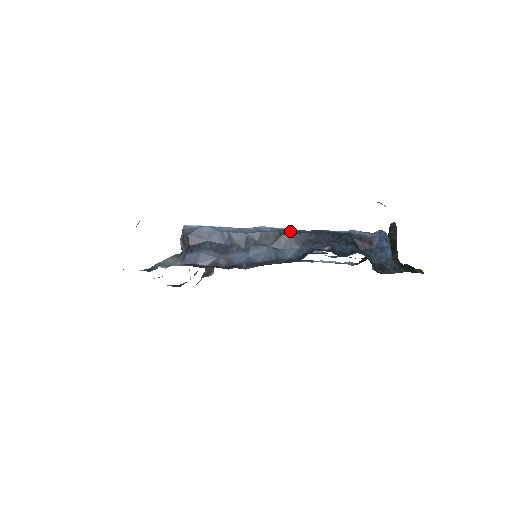
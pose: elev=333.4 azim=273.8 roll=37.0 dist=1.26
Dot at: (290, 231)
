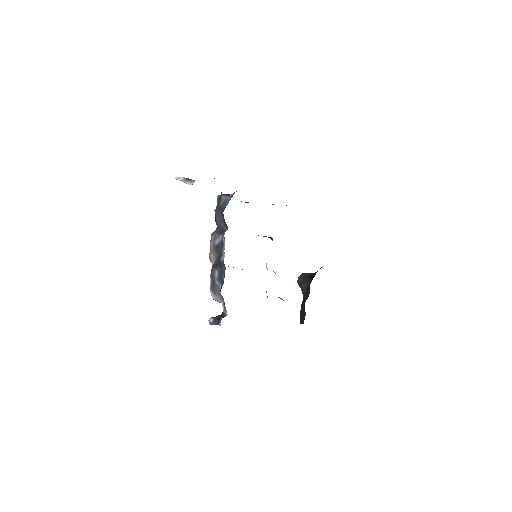
Dot at: occluded
